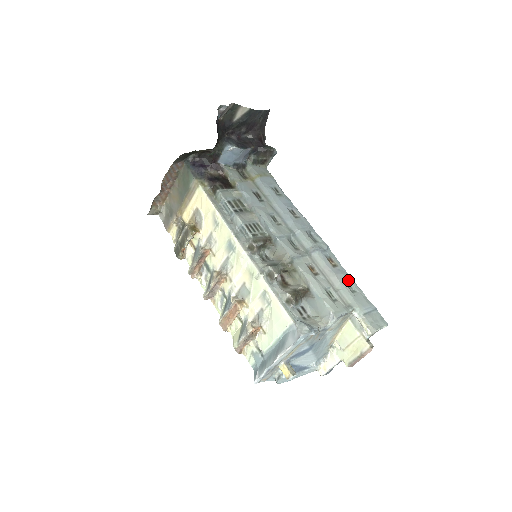
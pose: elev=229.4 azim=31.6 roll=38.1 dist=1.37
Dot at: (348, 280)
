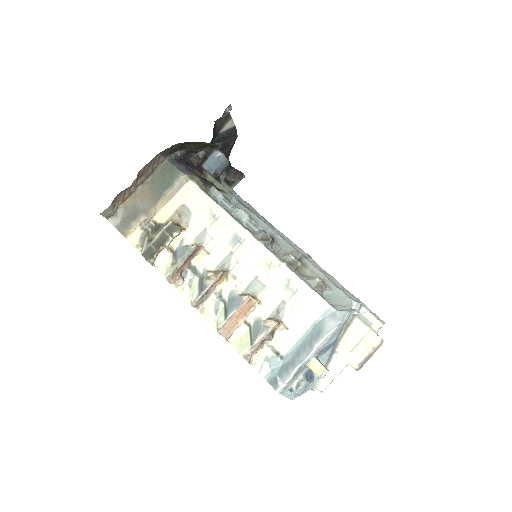
Dot at: occluded
